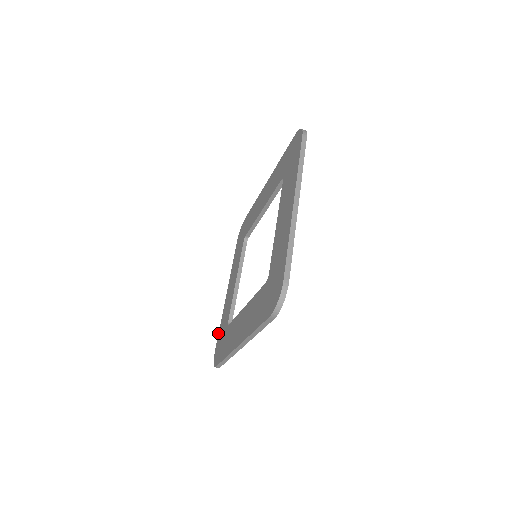
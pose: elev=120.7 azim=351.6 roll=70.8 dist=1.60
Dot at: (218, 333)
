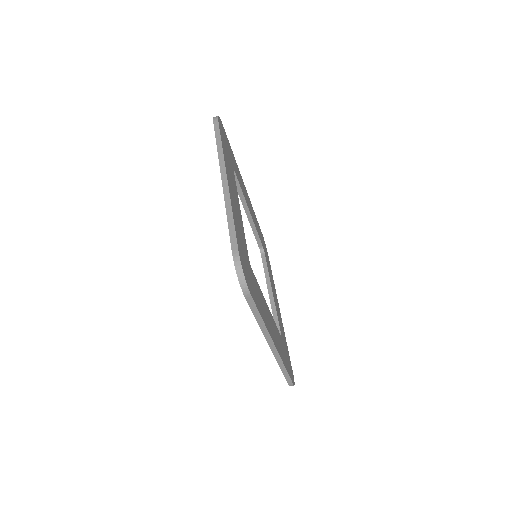
Dot at: occluded
